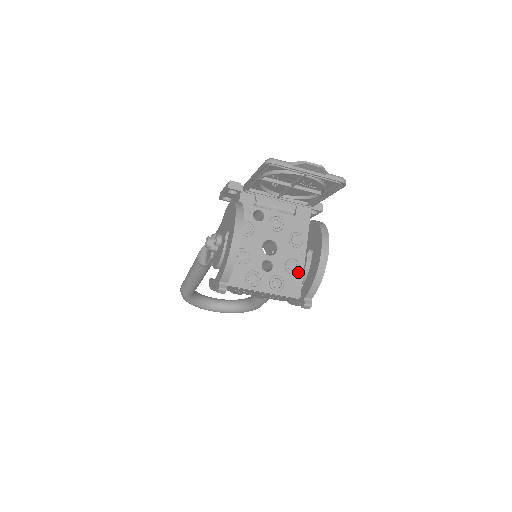
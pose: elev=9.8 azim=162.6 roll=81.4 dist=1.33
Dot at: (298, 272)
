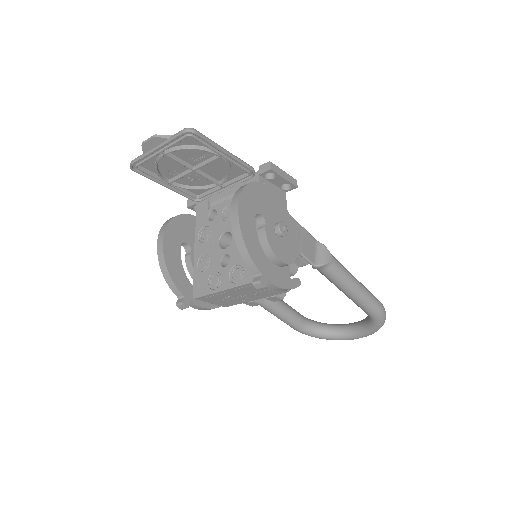
Dot at: occluded
